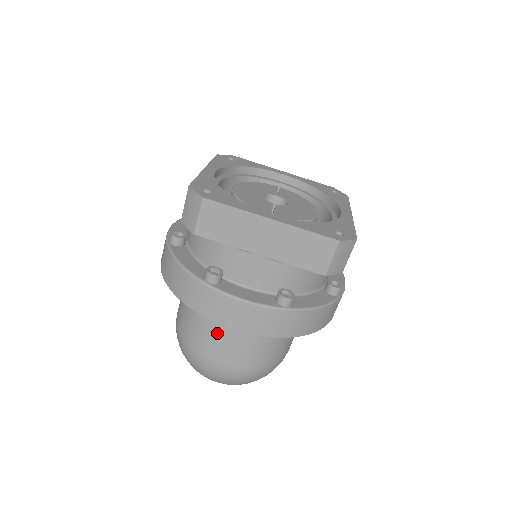
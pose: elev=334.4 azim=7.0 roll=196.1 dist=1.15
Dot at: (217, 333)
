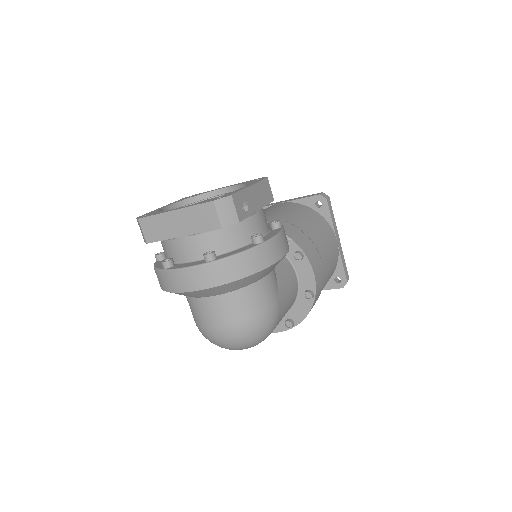
Dot at: (201, 306)
